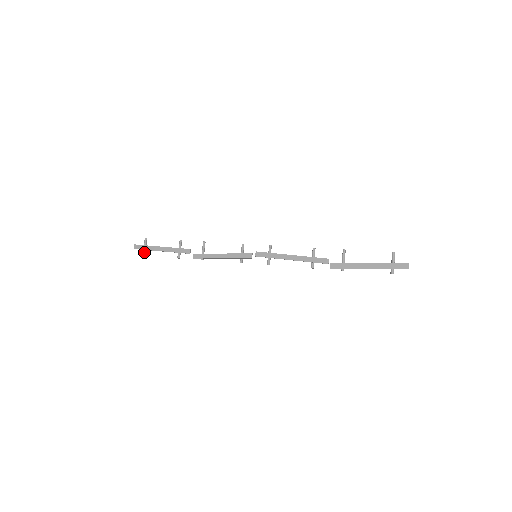
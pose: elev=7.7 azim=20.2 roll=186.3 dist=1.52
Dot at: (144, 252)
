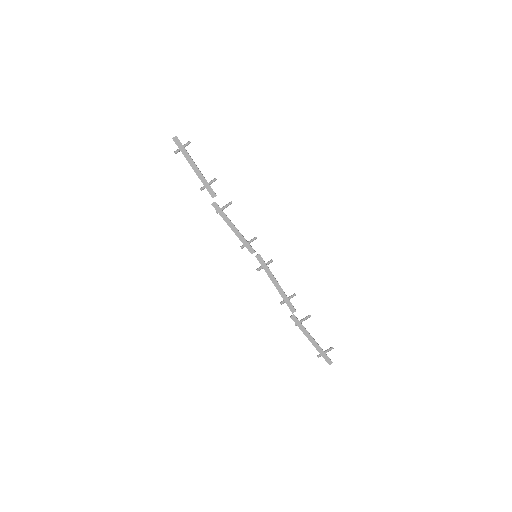
Dot at: (178, 151)
